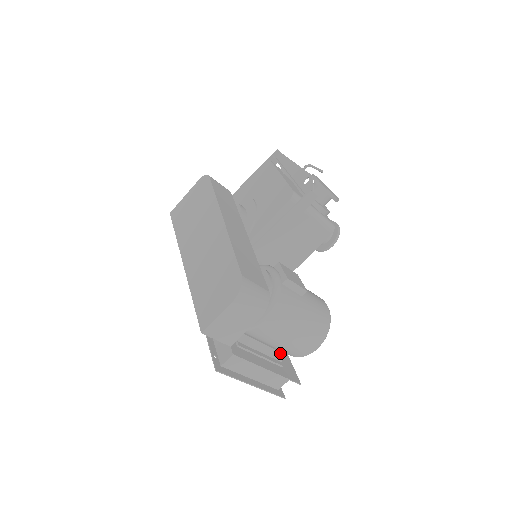
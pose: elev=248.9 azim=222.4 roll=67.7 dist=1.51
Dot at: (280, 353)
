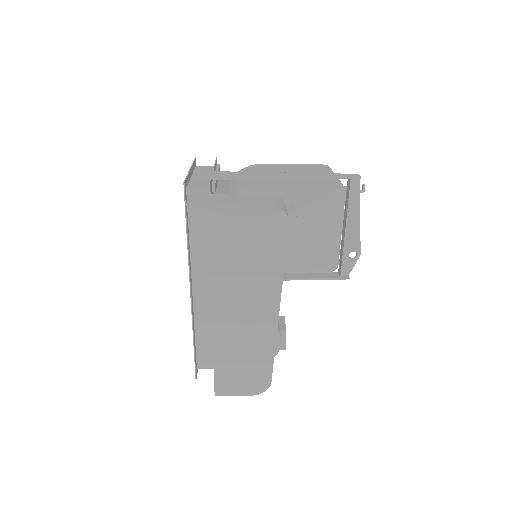
Dot at: occluded
